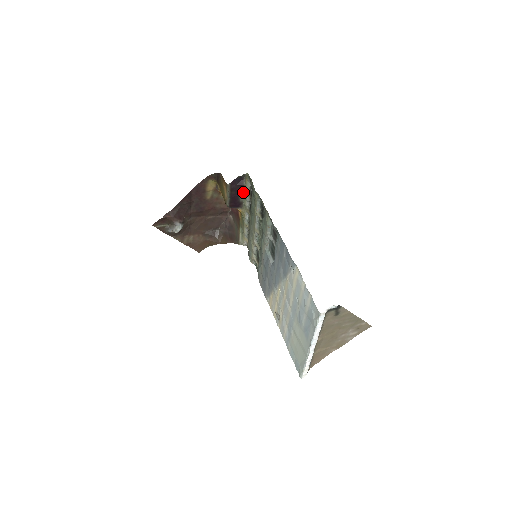
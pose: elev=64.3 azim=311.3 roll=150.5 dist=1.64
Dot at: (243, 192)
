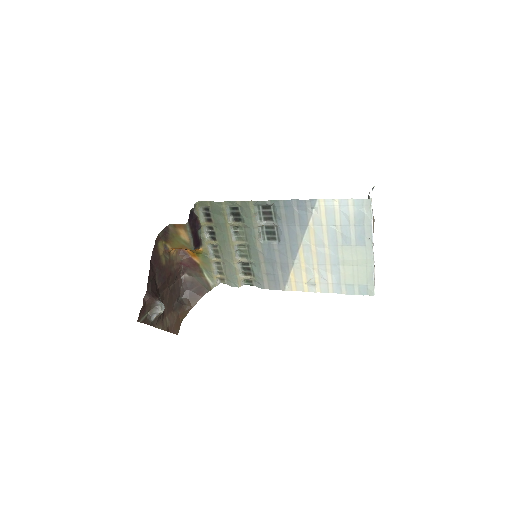
Dot at: (199, 225)
